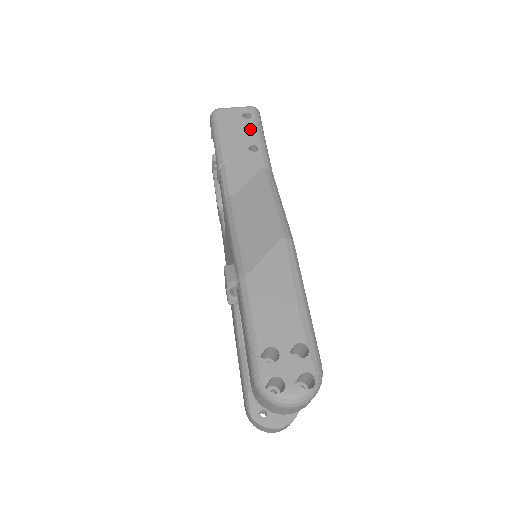
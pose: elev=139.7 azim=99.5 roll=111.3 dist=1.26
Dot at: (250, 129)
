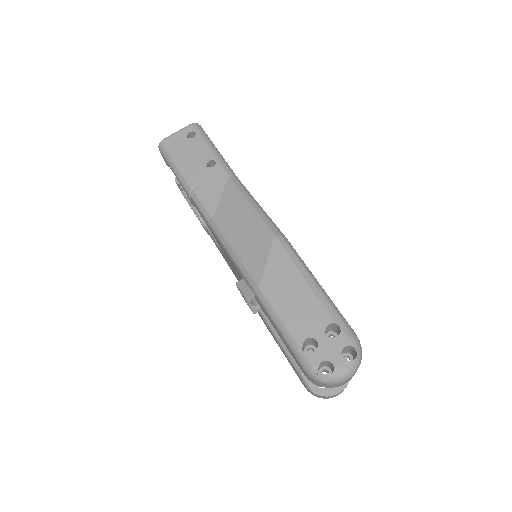
Dot at: (200, 147)
